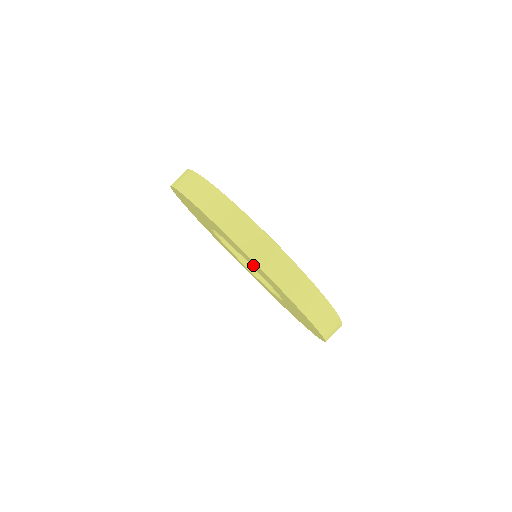
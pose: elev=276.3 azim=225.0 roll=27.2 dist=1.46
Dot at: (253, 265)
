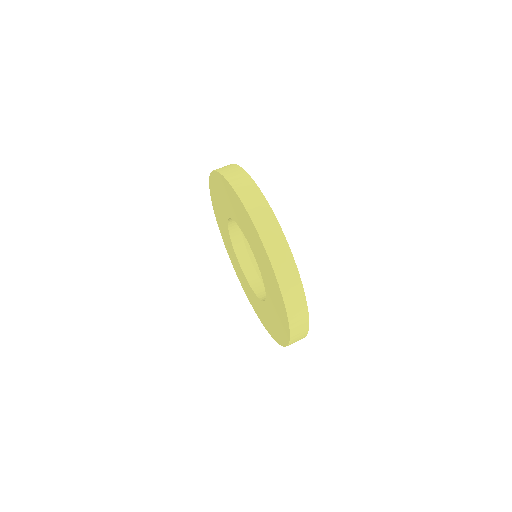
Dot at: (270, 288)
